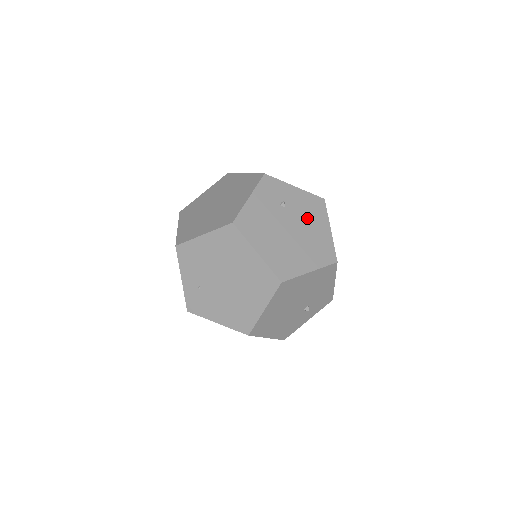
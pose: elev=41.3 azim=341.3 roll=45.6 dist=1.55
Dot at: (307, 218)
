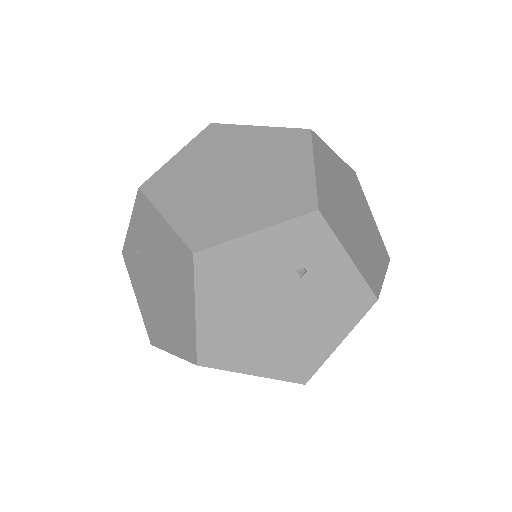
Dot at: (320, 310)
